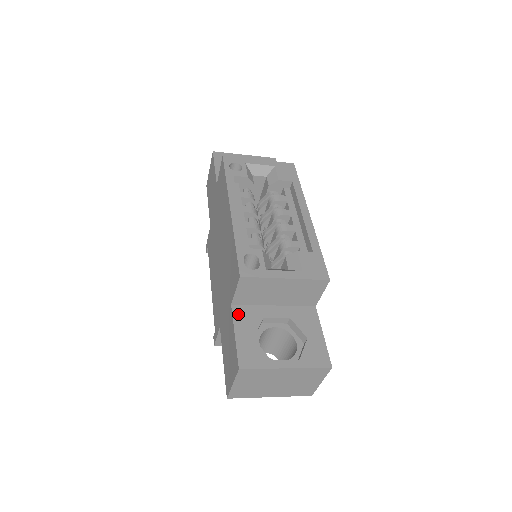
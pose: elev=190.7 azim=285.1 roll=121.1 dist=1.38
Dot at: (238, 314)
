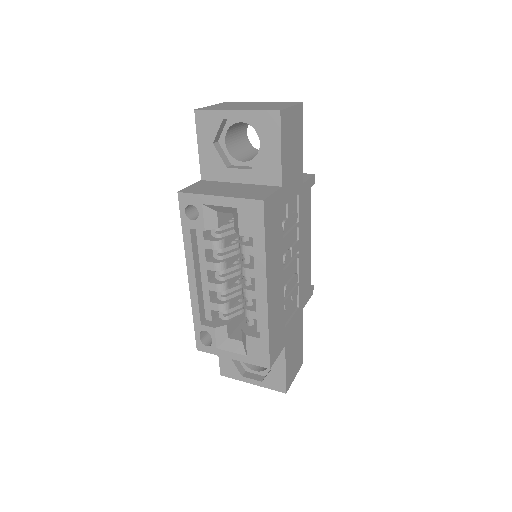
Dot at: occluded
